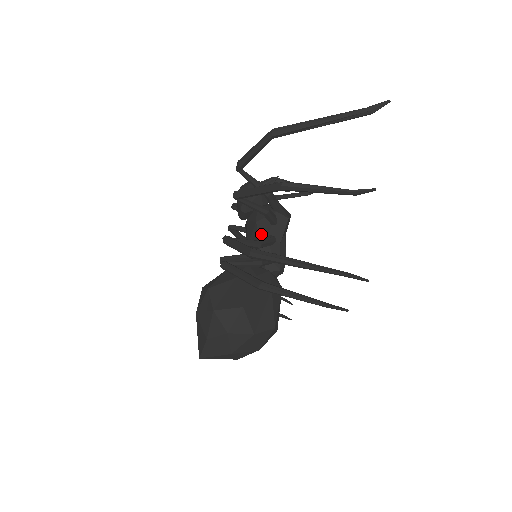
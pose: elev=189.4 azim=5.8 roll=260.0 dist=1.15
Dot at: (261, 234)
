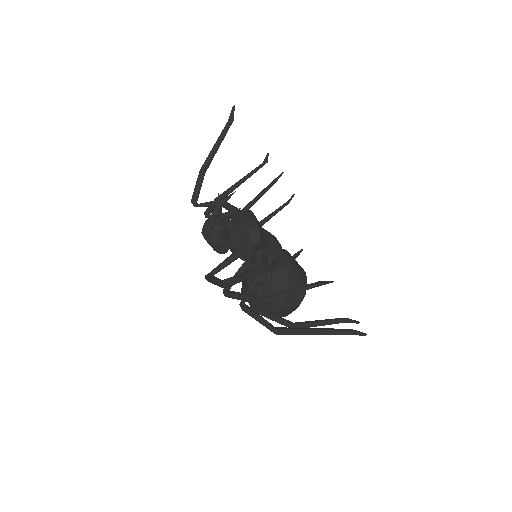
Dot at: occluded
